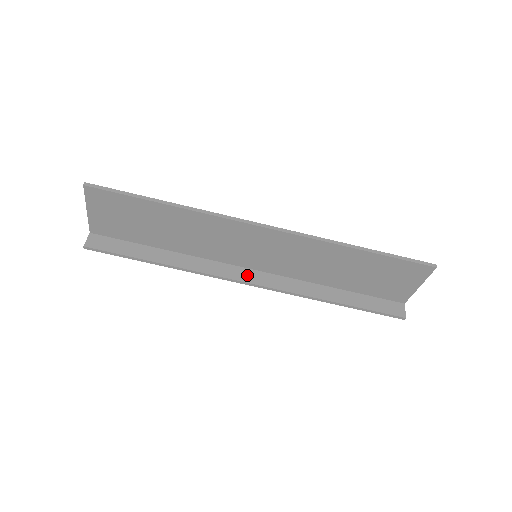
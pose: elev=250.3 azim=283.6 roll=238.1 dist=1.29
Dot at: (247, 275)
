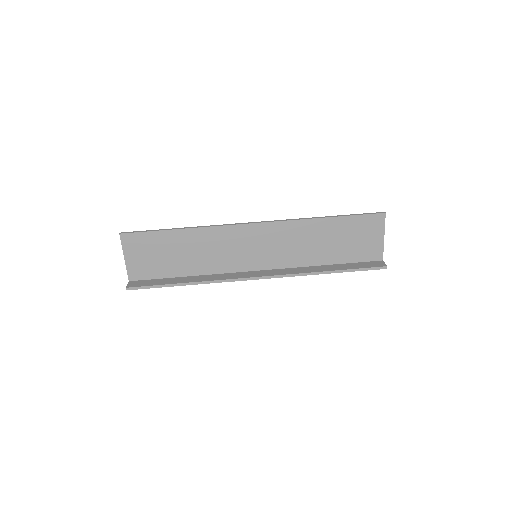
Dot at: (254, 274)
